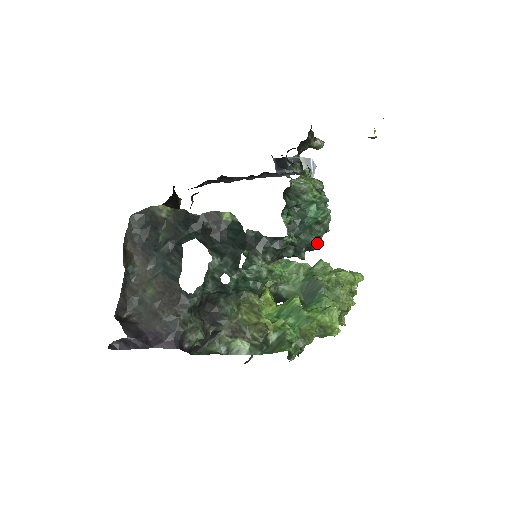
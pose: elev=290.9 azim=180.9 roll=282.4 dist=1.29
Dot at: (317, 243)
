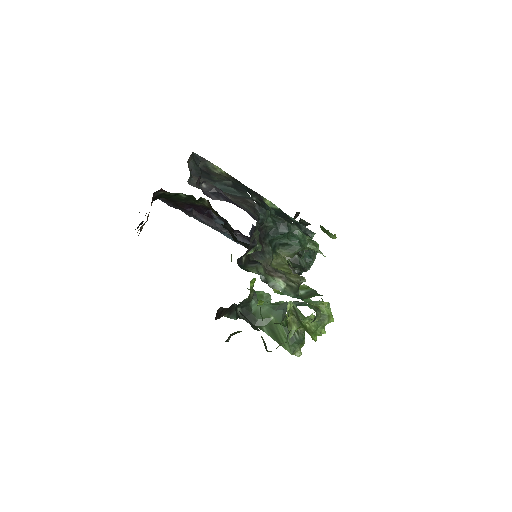
Dot at: (307, 267)
